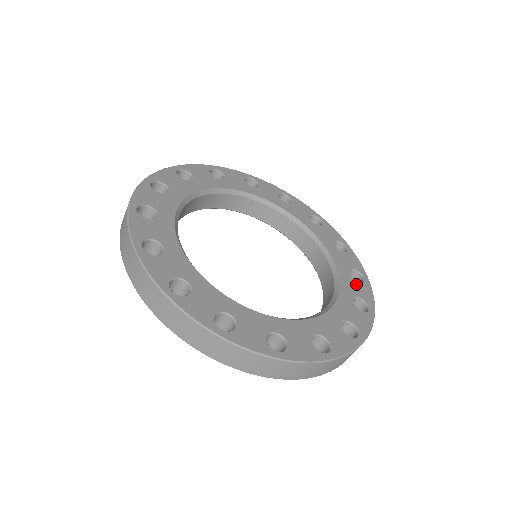
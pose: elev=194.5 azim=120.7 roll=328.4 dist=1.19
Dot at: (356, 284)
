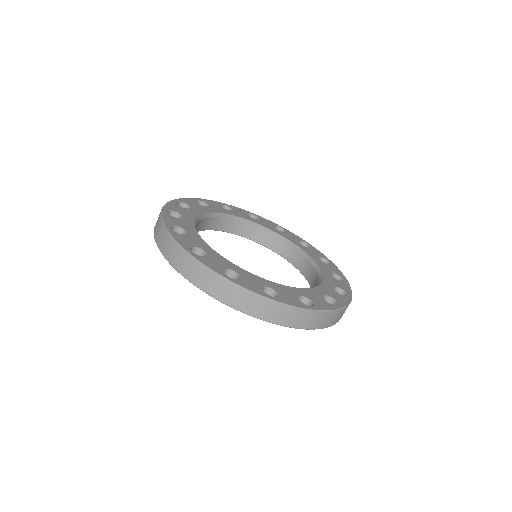
Dot at: (310, 250)
